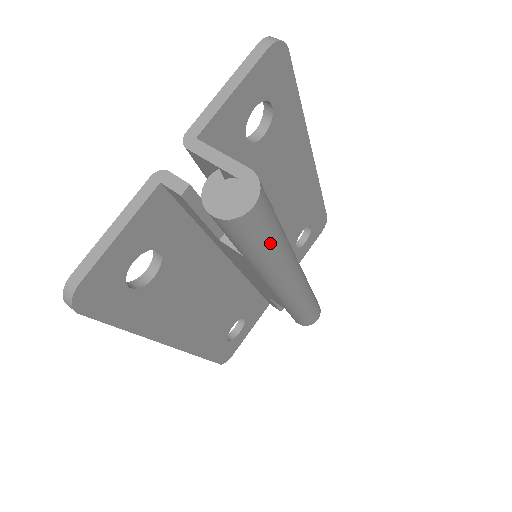
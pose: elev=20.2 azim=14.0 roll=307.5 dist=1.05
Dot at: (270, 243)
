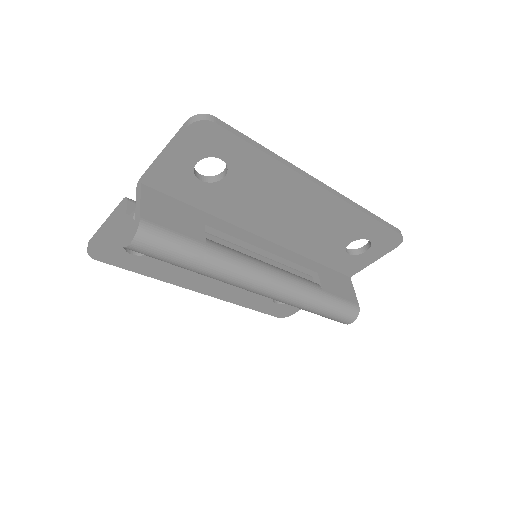
Dot at: (178, 263)
